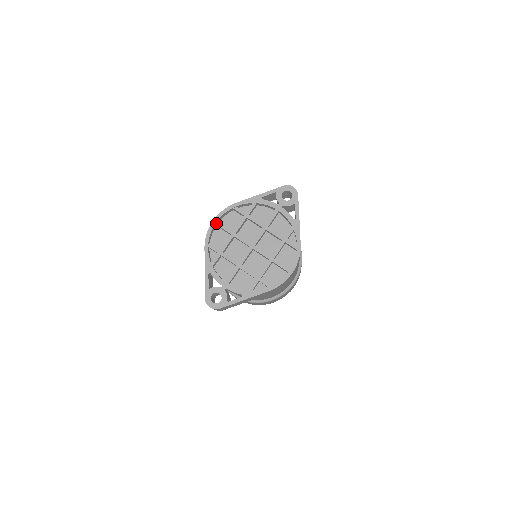
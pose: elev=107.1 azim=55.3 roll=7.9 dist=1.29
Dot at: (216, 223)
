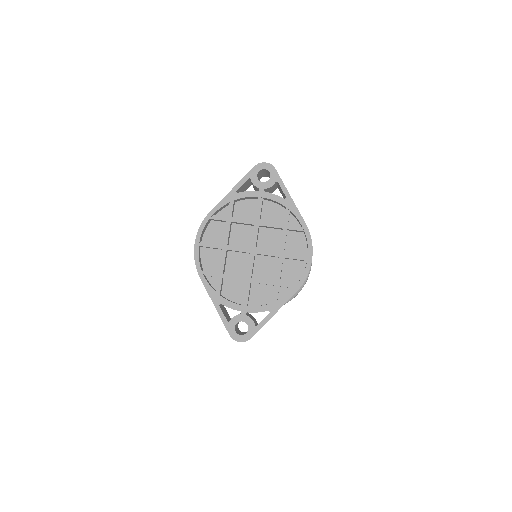
Dot at: (199, 244)
